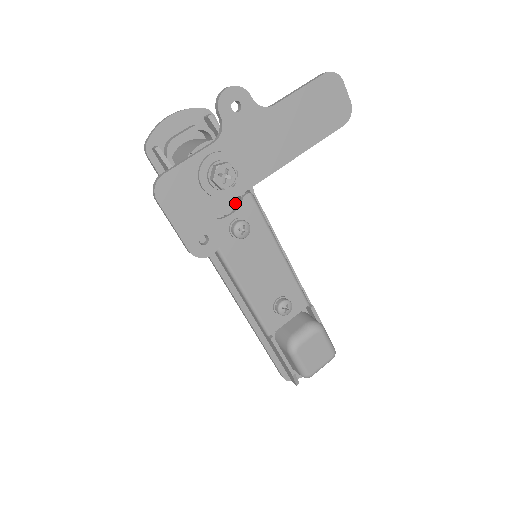
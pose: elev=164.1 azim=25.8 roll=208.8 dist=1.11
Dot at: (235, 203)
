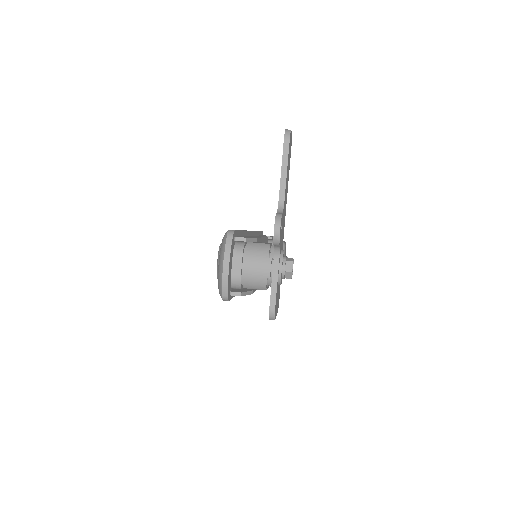
Dot at: occluded
